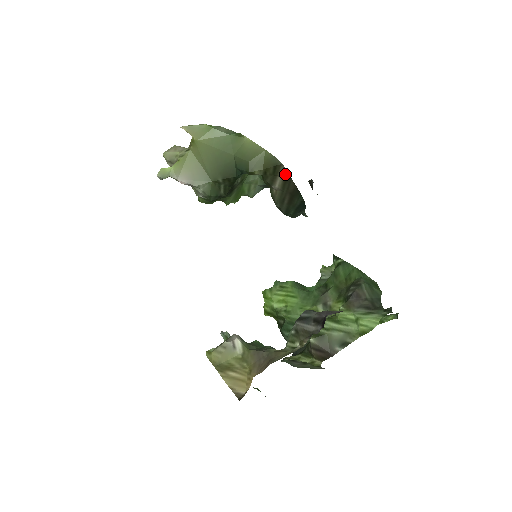
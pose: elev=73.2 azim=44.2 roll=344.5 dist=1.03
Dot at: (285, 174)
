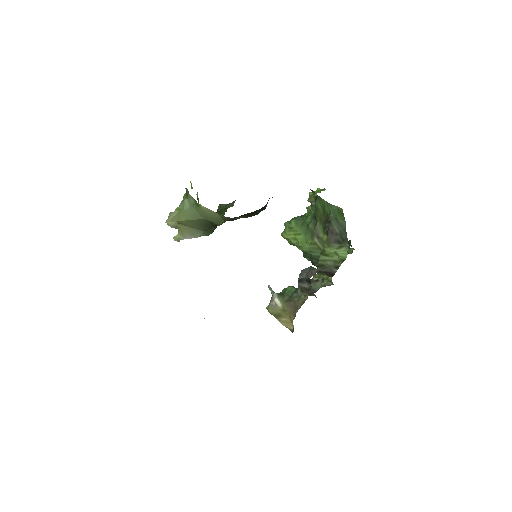
Dot at: occluded
